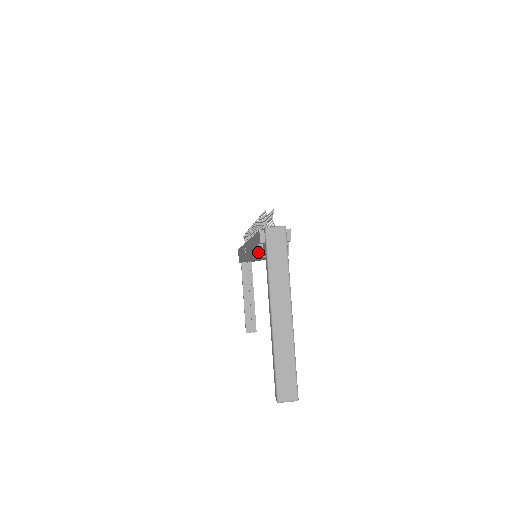
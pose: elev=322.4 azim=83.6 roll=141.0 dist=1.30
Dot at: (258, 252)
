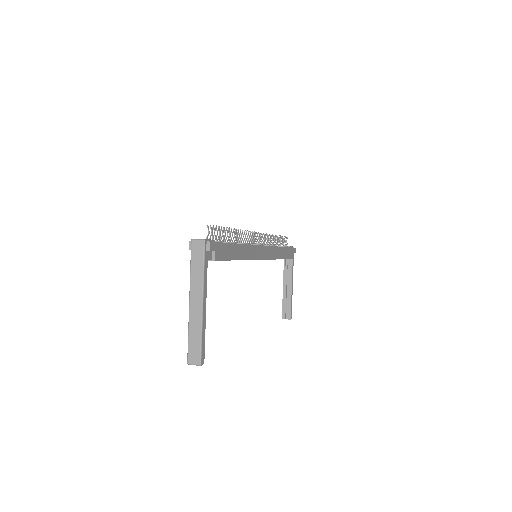
Dot at: occluded
